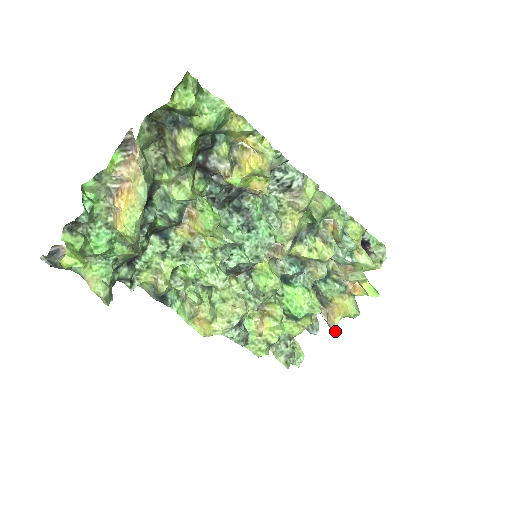
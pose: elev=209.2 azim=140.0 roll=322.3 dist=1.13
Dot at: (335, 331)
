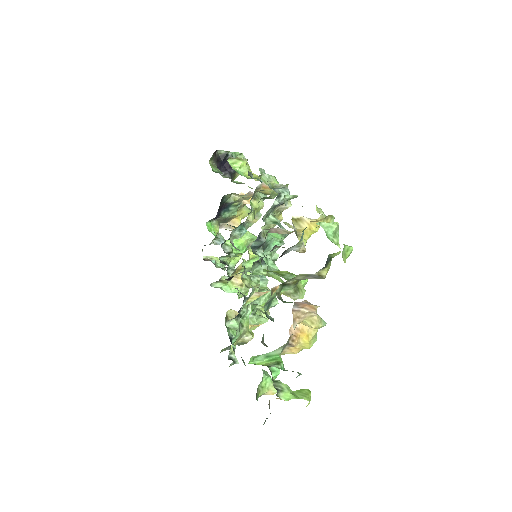
Dot at: occluded
